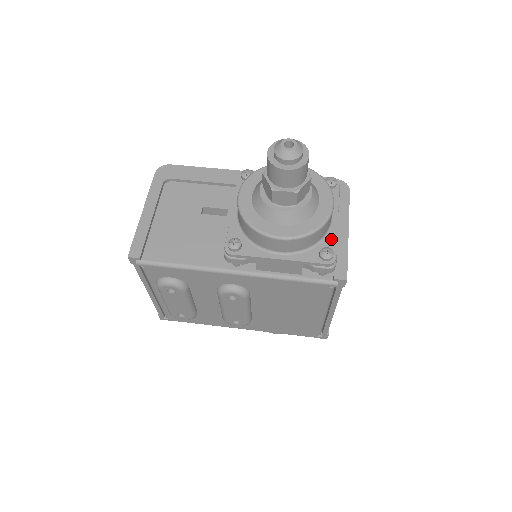
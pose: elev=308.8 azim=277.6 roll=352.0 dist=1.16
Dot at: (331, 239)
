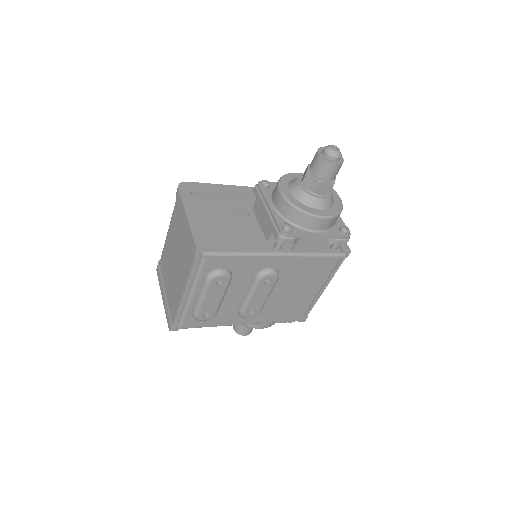
Dot at: (340, 222)
